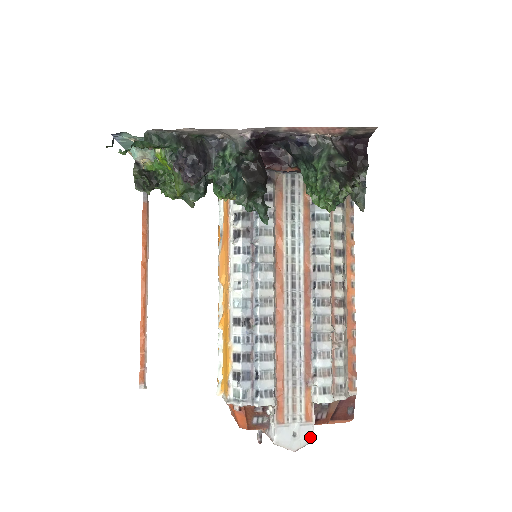
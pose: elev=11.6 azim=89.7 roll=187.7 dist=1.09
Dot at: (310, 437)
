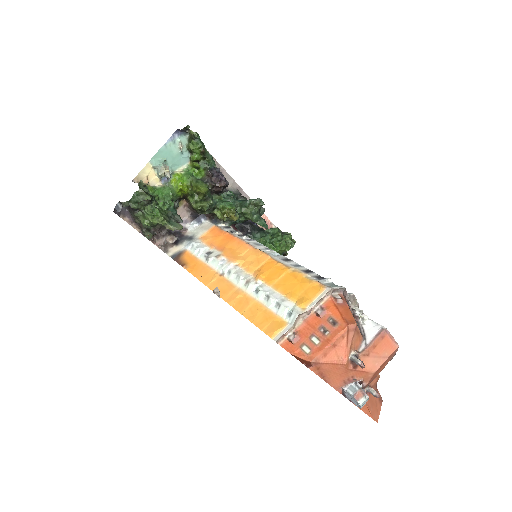
Dot at: occluded
